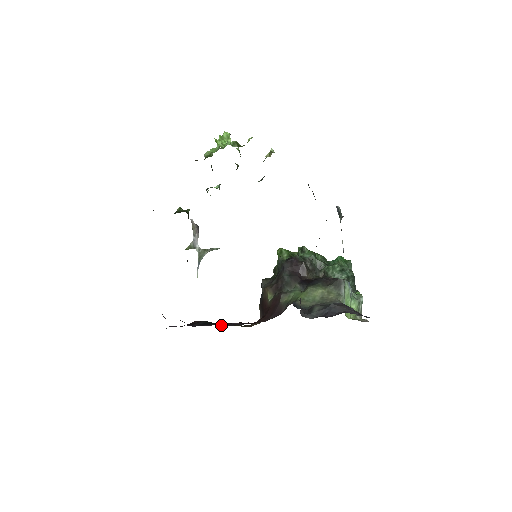
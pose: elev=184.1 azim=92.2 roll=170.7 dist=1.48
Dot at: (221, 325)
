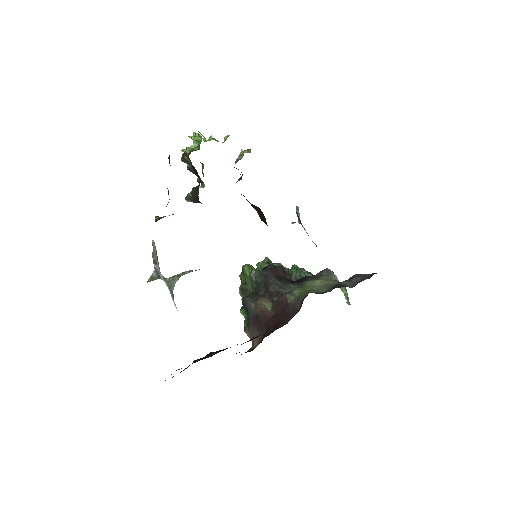
Dot at: occluded
